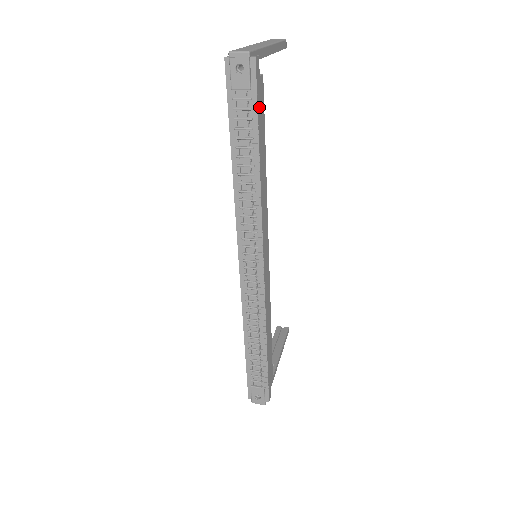
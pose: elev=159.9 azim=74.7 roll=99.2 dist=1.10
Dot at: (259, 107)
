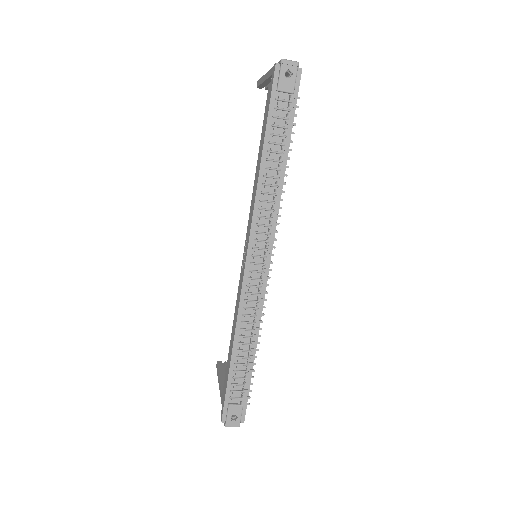
Dot at: (293, 111)
